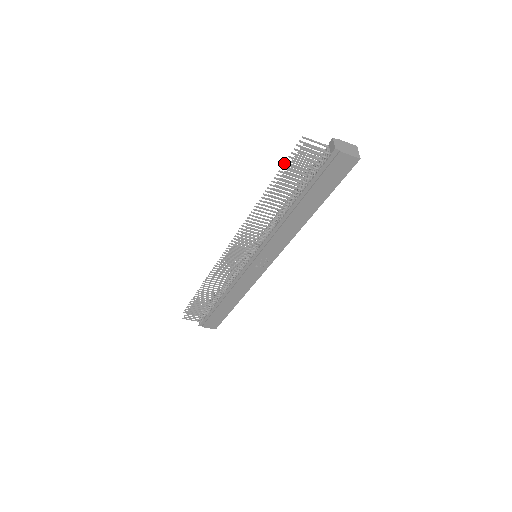
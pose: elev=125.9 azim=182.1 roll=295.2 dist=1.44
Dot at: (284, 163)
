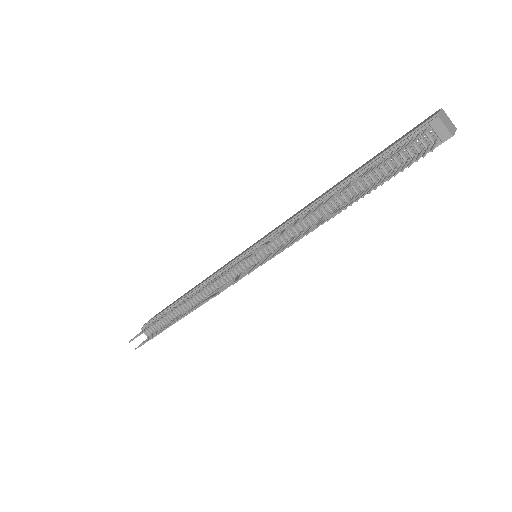
Dot at: (372, 170)
